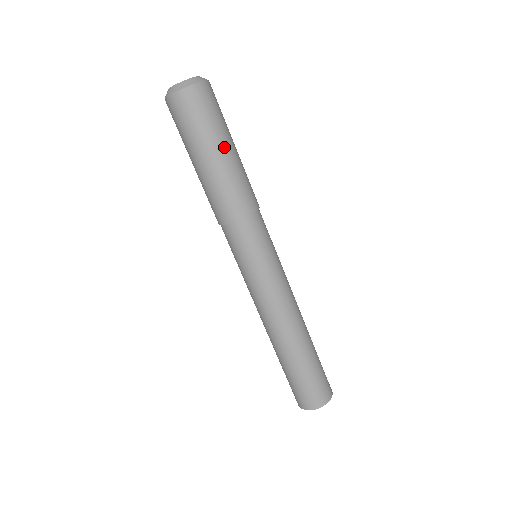
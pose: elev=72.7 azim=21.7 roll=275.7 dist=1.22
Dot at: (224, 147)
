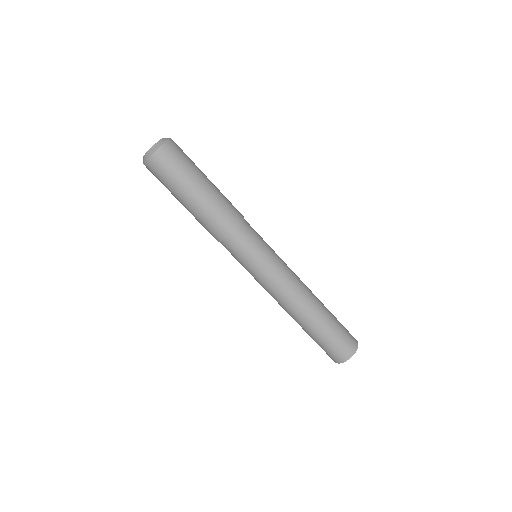
Dot at: (197, 186)
